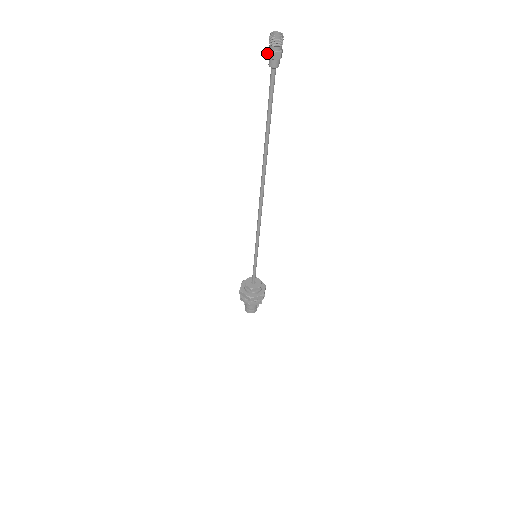
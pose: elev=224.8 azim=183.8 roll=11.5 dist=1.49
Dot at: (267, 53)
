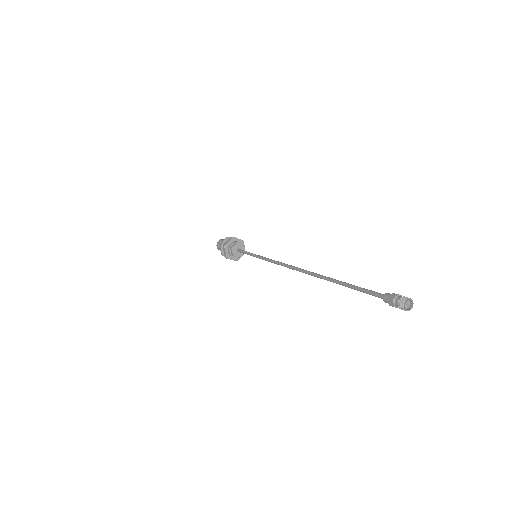
Dot at: (391, 299)
